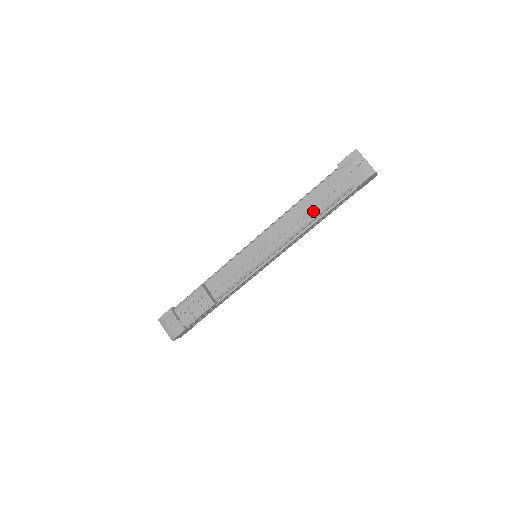
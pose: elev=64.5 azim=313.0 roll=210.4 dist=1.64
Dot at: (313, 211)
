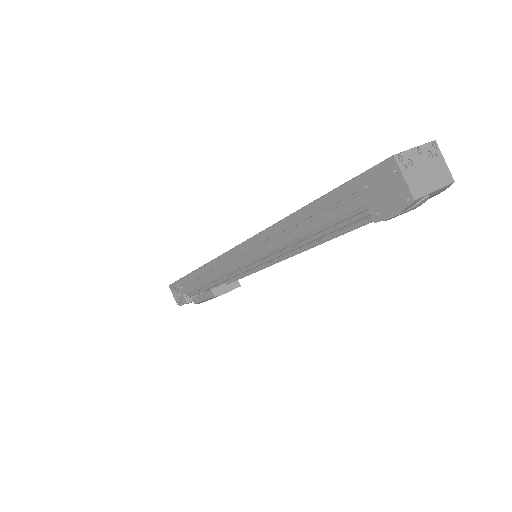
Dot at: occluded
